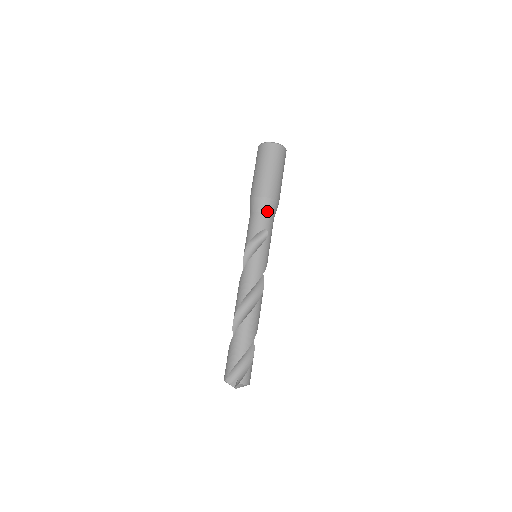
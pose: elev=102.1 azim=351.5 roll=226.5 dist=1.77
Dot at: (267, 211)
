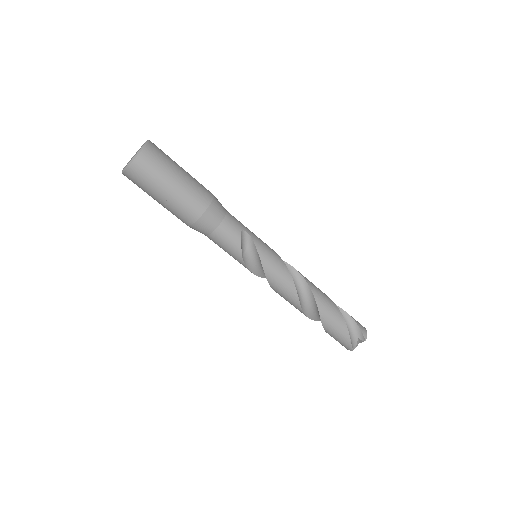
Dot at: (221, 217)
